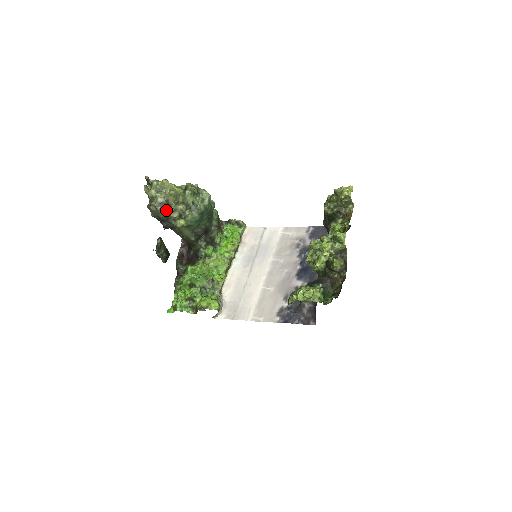
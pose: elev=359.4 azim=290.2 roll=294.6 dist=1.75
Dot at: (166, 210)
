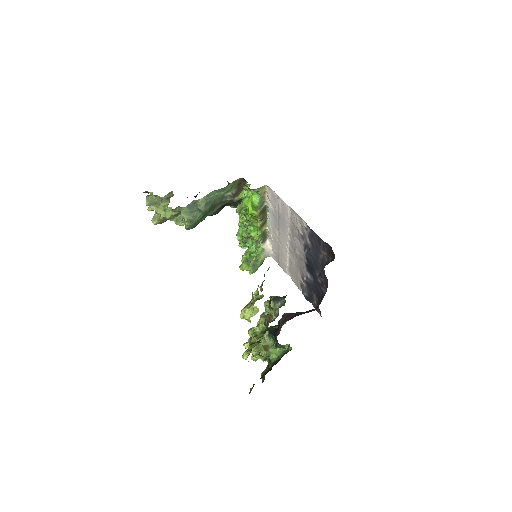
Dot at: occluded
